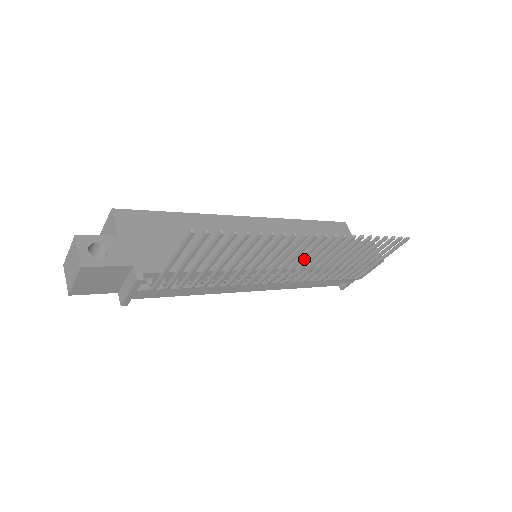
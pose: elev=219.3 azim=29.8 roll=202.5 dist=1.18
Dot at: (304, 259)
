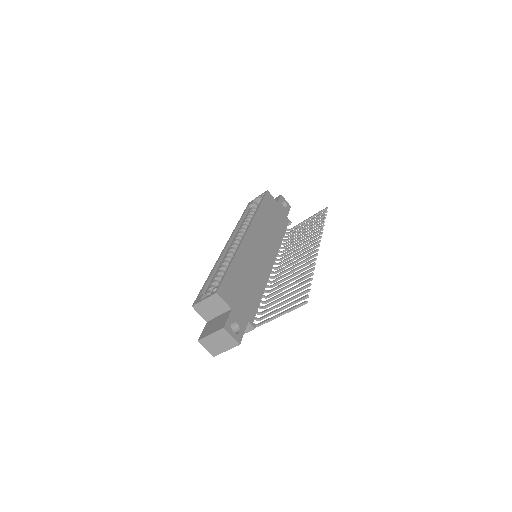
Dot at: (300, 256)
